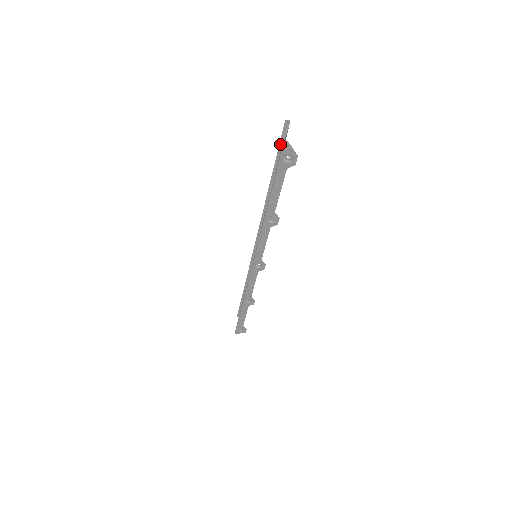
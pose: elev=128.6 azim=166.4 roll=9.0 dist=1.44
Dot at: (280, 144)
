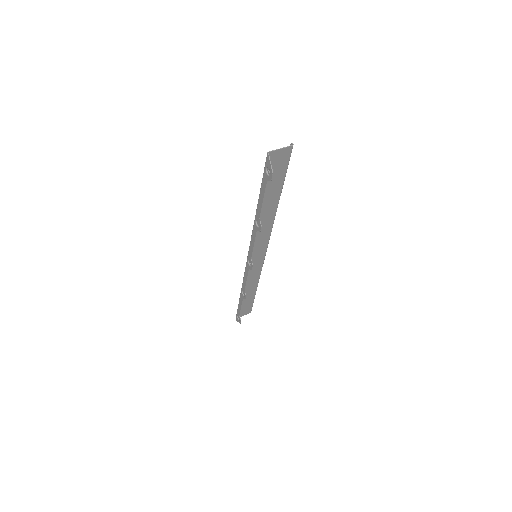
Dot at: (286, 163)
